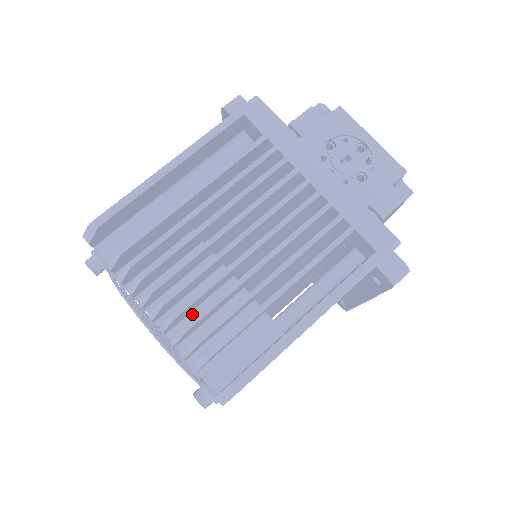
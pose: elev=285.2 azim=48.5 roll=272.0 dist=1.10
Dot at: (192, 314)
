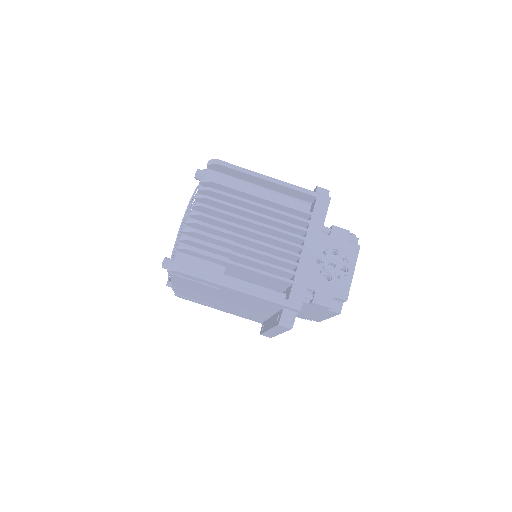
Dot at: occluded
